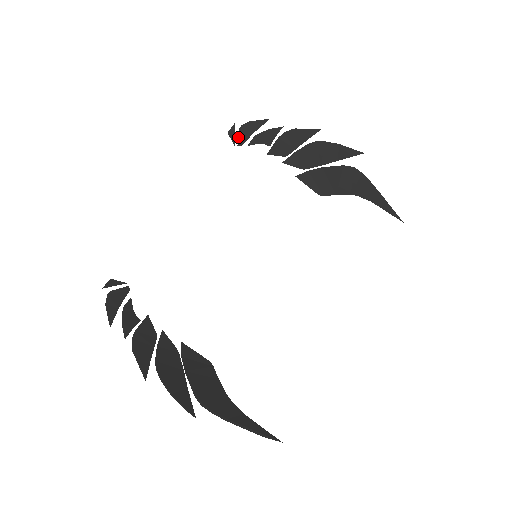
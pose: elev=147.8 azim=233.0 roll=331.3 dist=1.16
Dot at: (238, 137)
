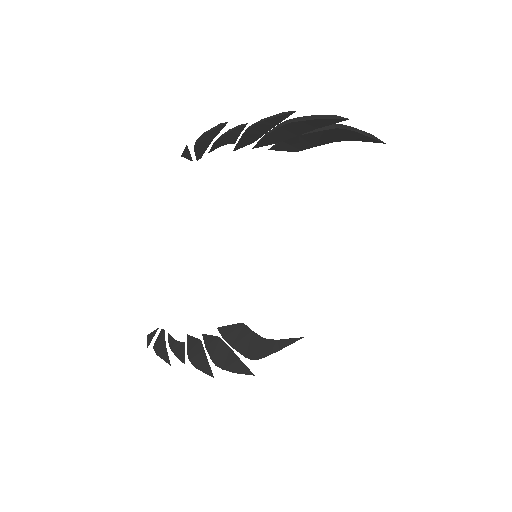
Dot at: (195, 154)
